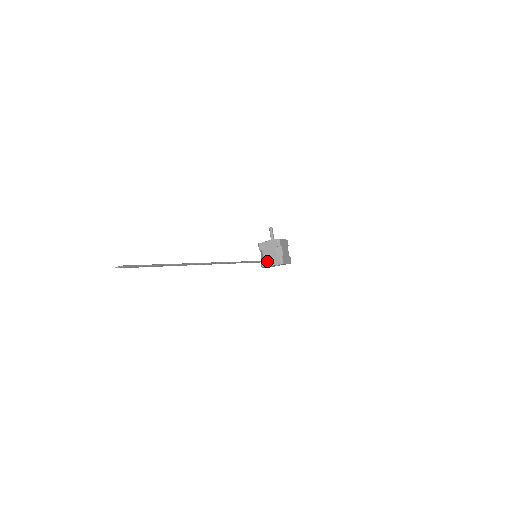
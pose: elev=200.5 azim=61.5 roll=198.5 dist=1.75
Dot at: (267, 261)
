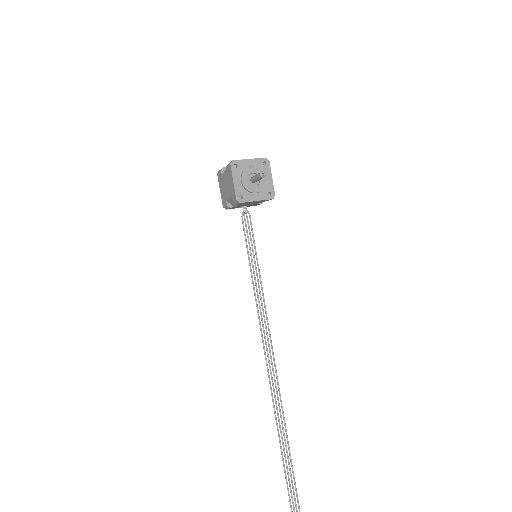
Dot at: (251, 228)
